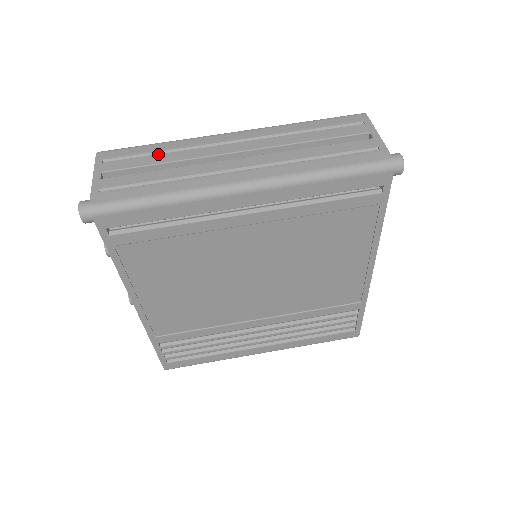
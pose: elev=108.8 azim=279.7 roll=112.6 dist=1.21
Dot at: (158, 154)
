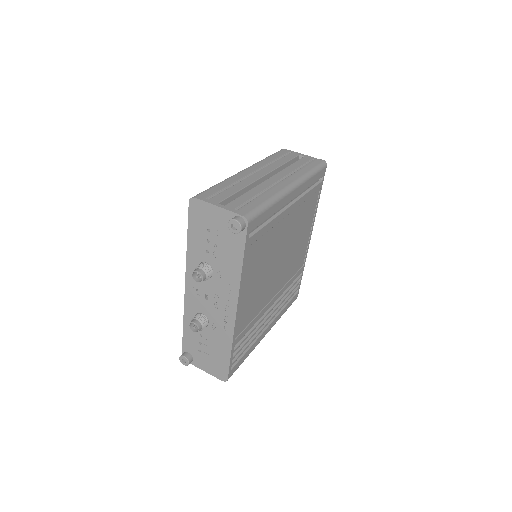
Dot at: (230, 187)
